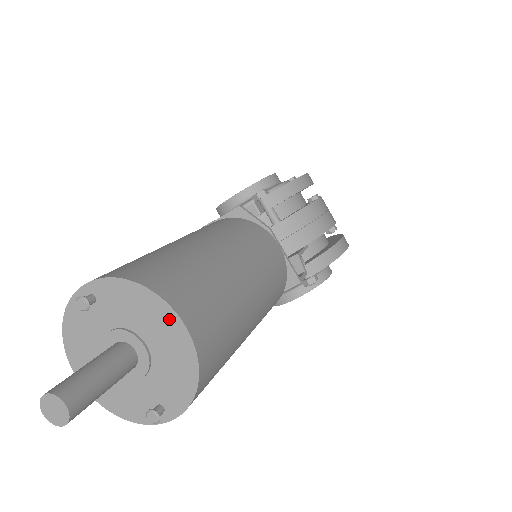
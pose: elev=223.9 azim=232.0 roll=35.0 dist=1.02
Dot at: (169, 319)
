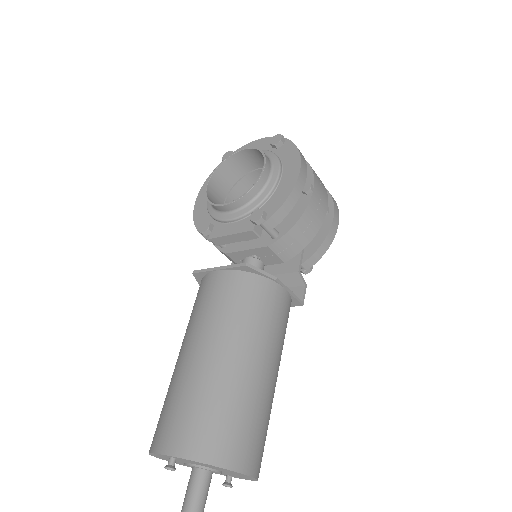
Dot at: (236, 473)
